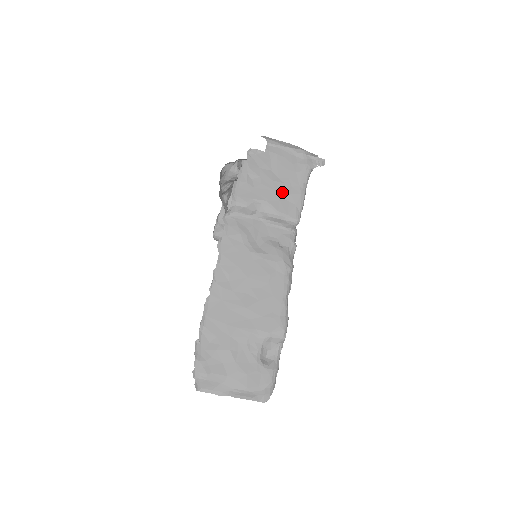
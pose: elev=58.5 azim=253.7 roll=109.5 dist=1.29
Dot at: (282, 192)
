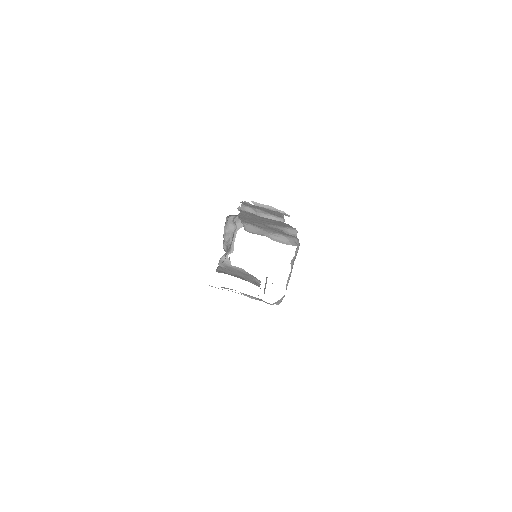
Dot at: (270, 212)
